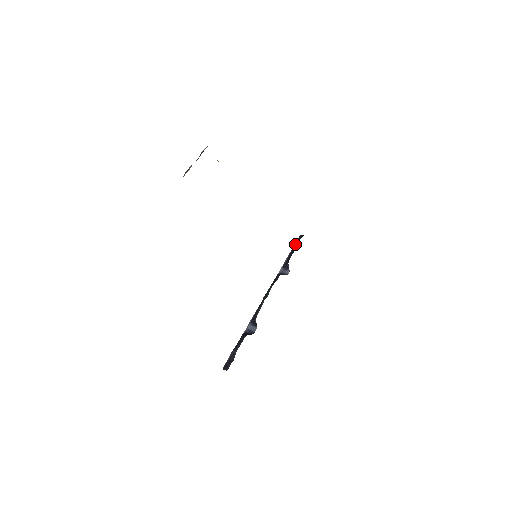
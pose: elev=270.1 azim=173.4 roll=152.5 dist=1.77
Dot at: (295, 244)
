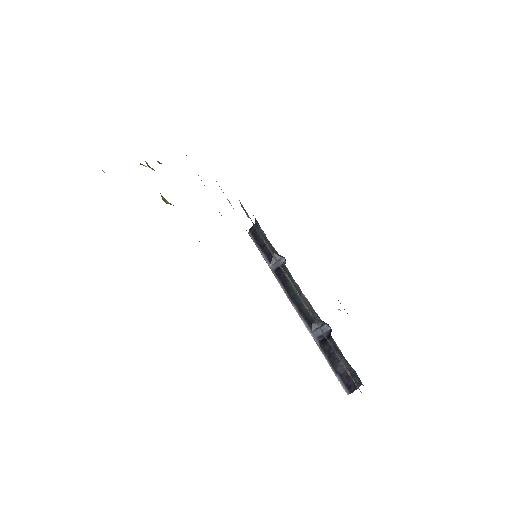
Dot at: (256, 237)
